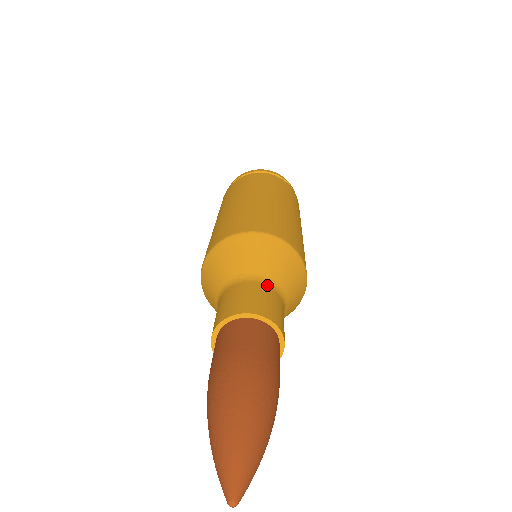
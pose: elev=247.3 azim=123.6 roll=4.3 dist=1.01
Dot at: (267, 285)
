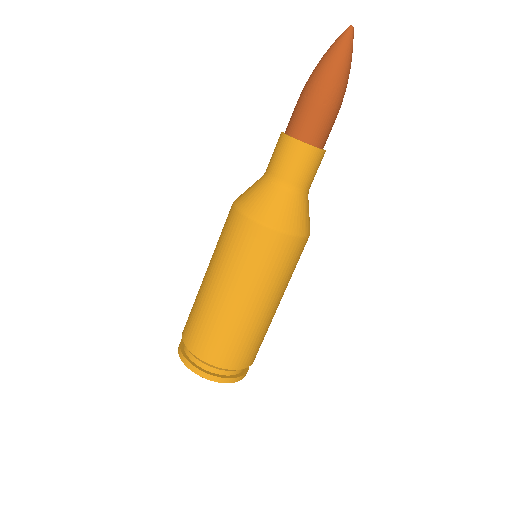
Dot at: occluded
